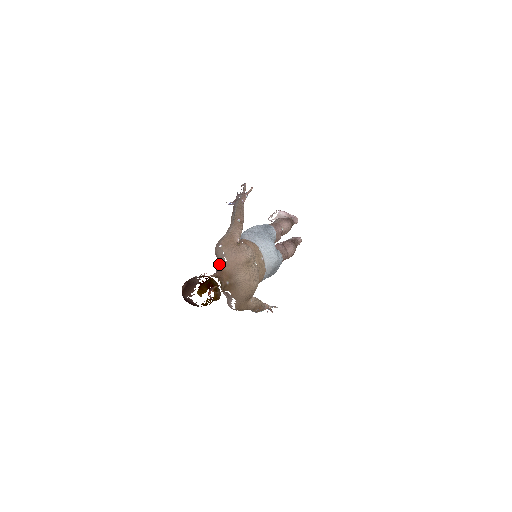
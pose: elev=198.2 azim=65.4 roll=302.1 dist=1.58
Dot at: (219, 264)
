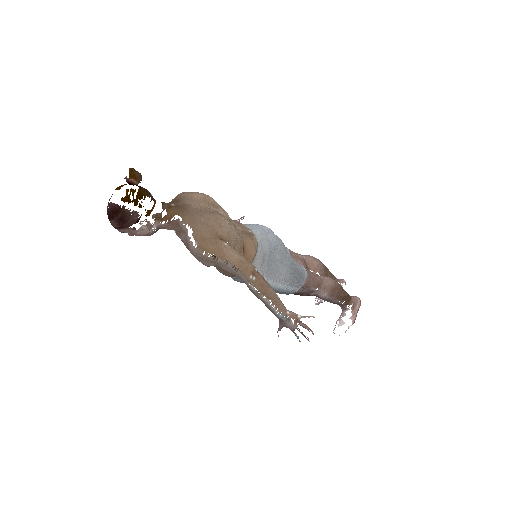
Dot at: occluded
